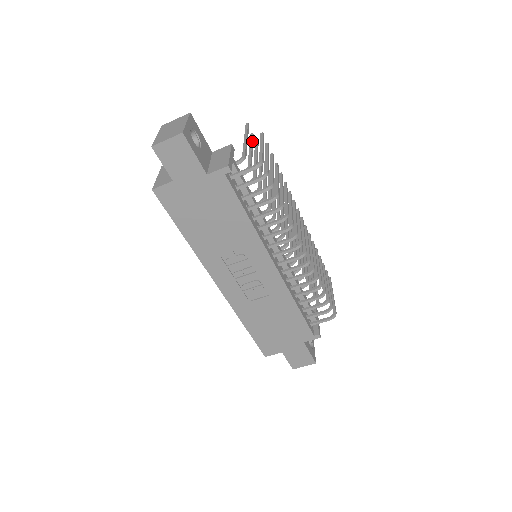
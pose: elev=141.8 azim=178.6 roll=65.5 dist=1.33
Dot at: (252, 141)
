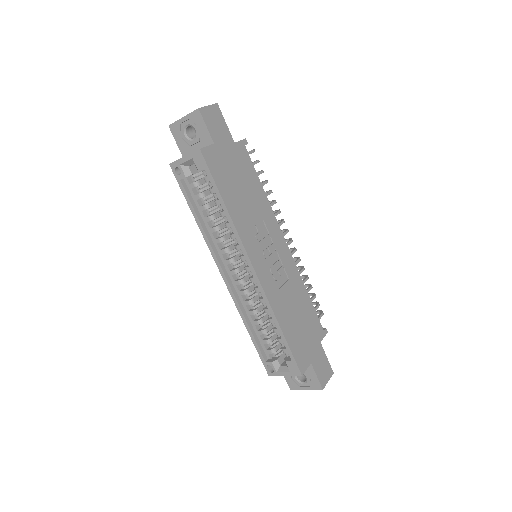
Dot at: occluded
